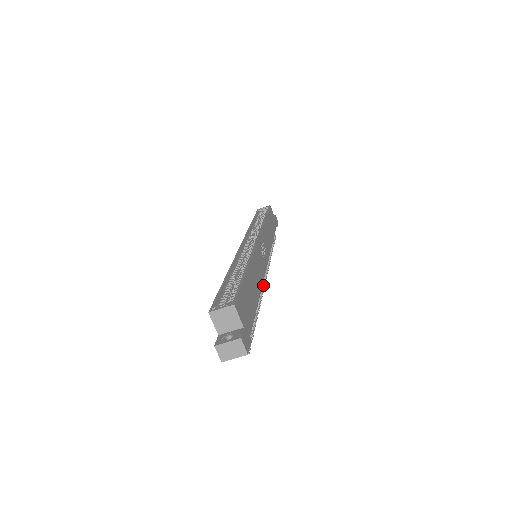
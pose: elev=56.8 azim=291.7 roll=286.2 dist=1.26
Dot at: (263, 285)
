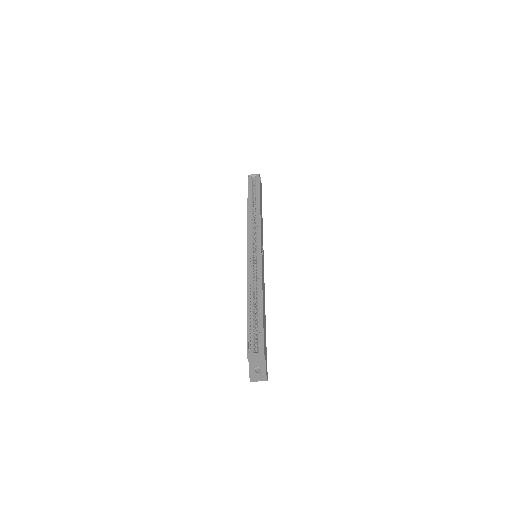
Dot at: occluded
